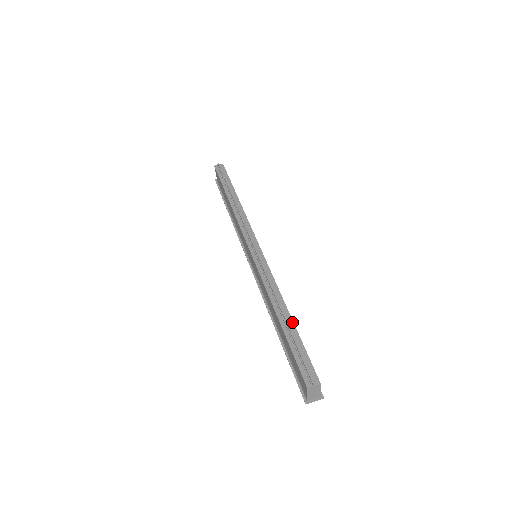
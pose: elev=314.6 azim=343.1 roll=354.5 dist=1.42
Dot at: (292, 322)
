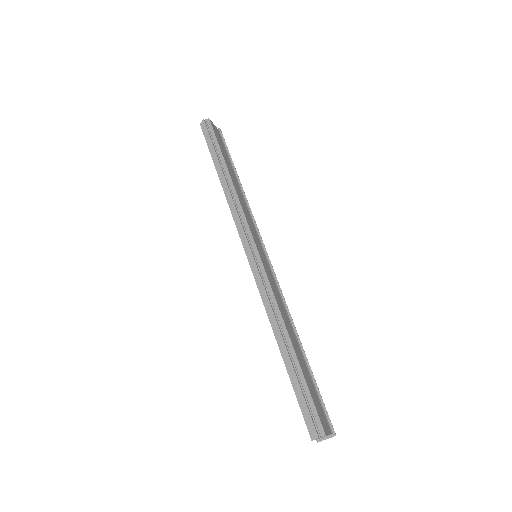
Dot at: (295, 355)
